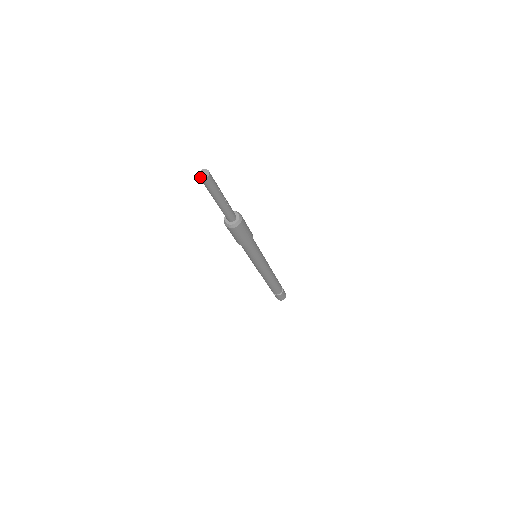
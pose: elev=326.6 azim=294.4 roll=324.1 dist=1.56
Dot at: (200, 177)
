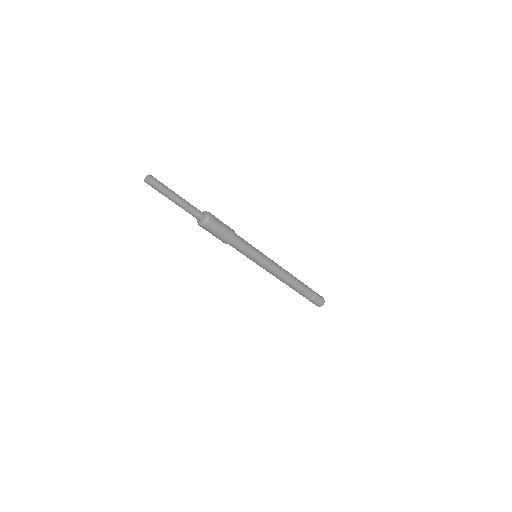
Dot at: (145, 181)
